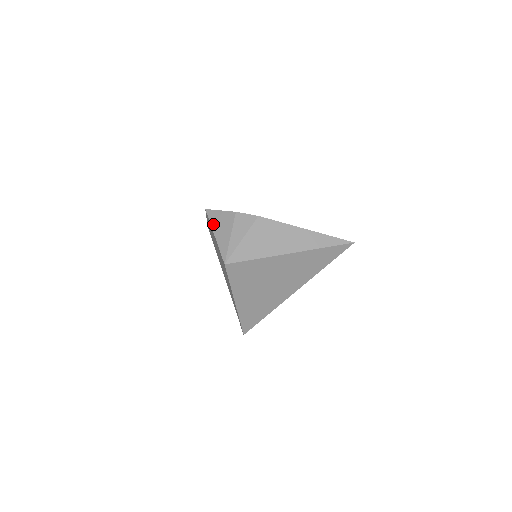
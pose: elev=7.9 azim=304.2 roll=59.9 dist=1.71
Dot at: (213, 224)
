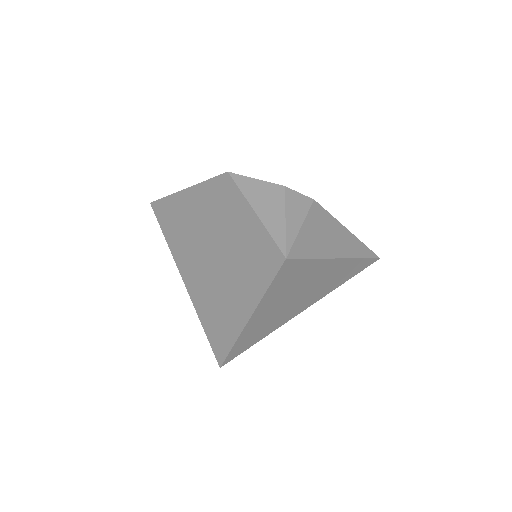
Dot at: (249, 196)
